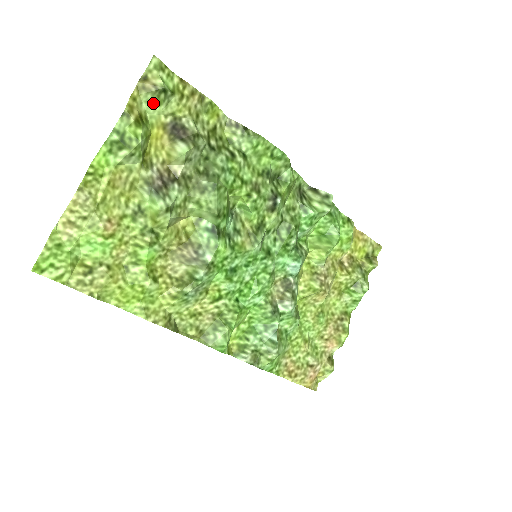
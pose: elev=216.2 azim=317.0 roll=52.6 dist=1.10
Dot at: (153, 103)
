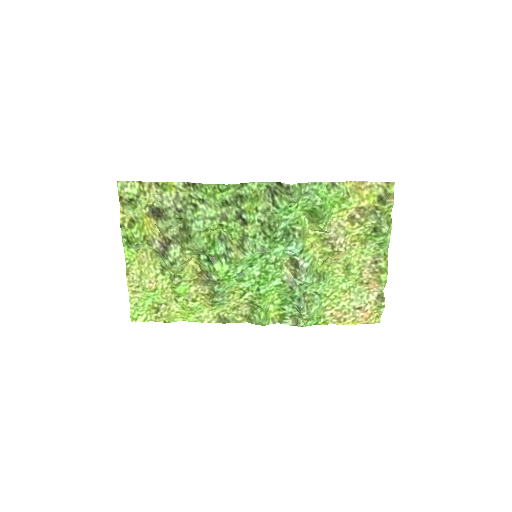
Dot at: (133, 208)
